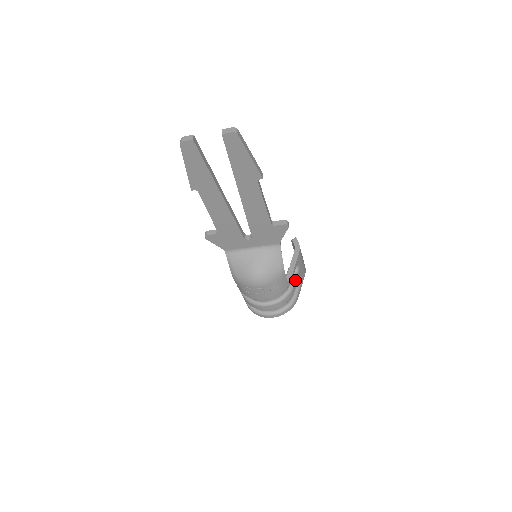
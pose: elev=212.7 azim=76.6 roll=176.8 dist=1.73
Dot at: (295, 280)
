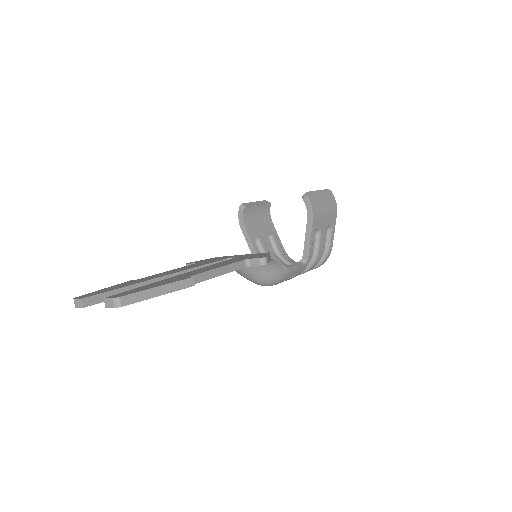
Dot at: (318, 244)
